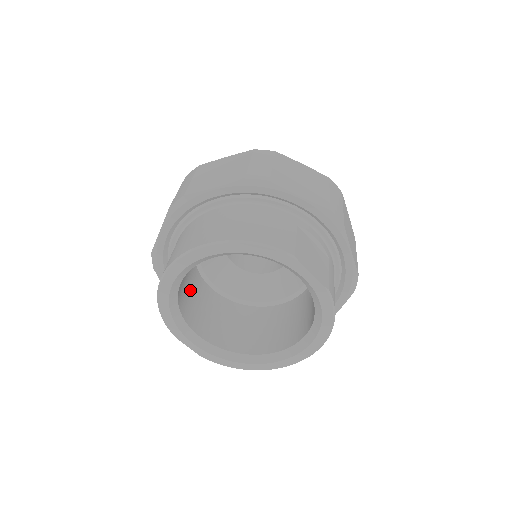
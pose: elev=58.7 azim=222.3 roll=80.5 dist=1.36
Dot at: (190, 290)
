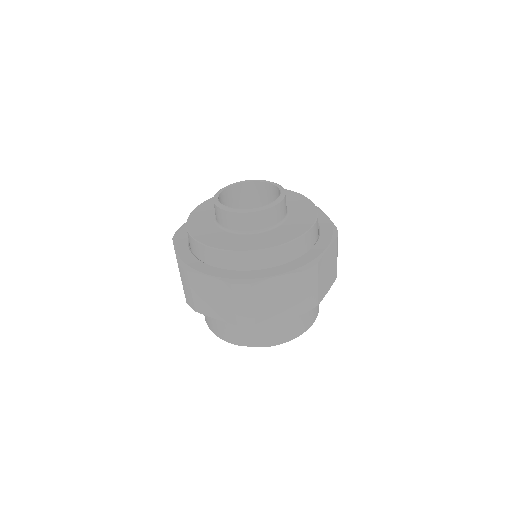
Dot at: occluded
